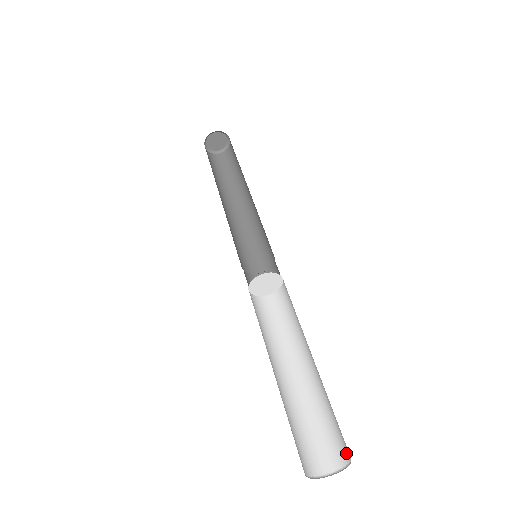
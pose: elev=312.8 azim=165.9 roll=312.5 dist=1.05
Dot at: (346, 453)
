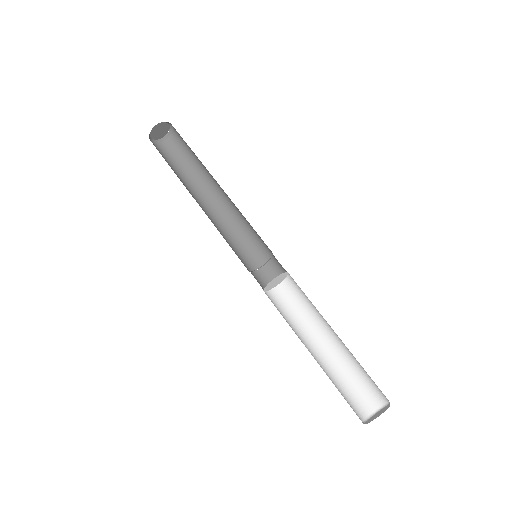
Dot at: (378, 400)
